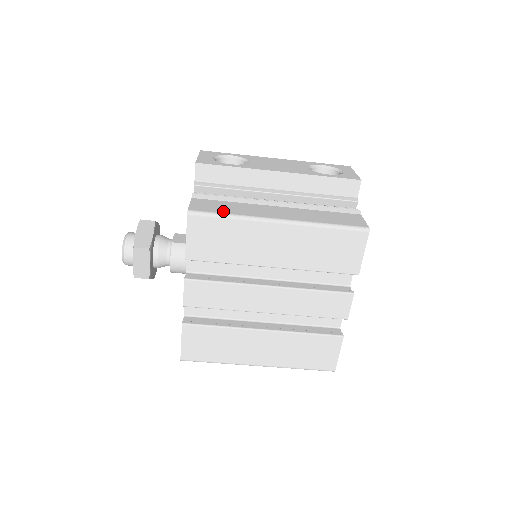
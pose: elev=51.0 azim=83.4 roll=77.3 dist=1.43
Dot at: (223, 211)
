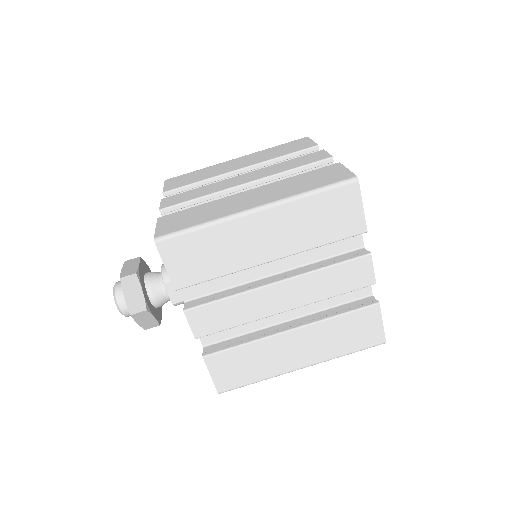
Dot at: occluded
